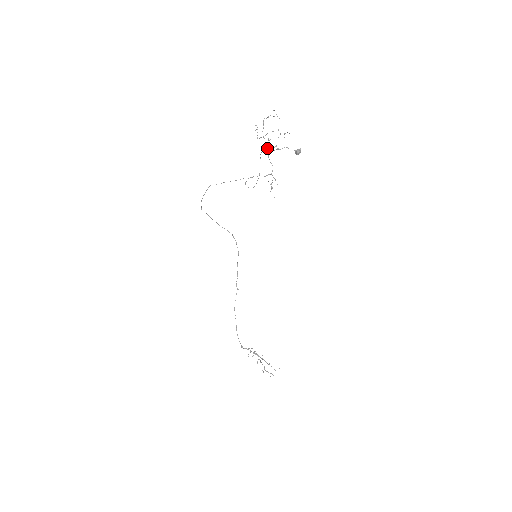
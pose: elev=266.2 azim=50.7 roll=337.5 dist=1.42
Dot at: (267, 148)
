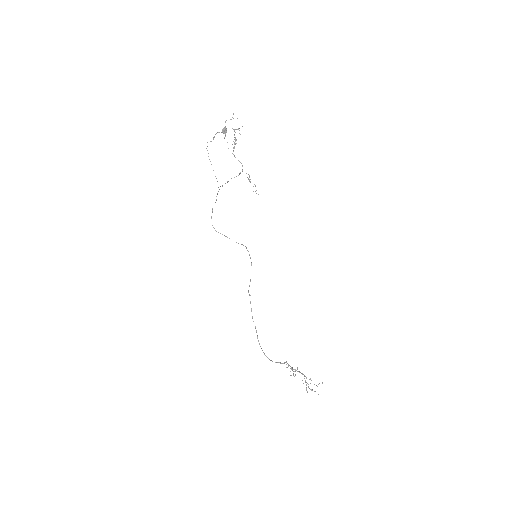
Dot at: occluded
